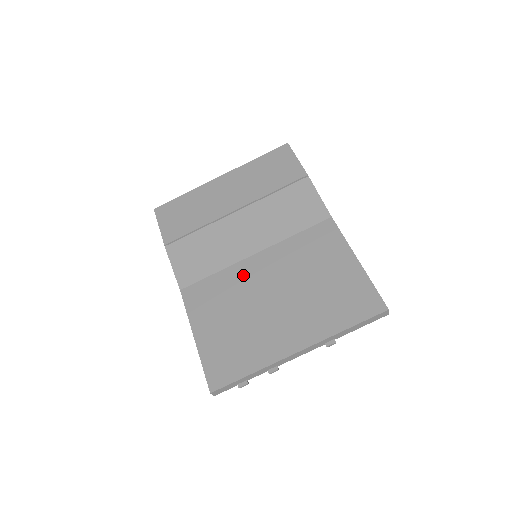
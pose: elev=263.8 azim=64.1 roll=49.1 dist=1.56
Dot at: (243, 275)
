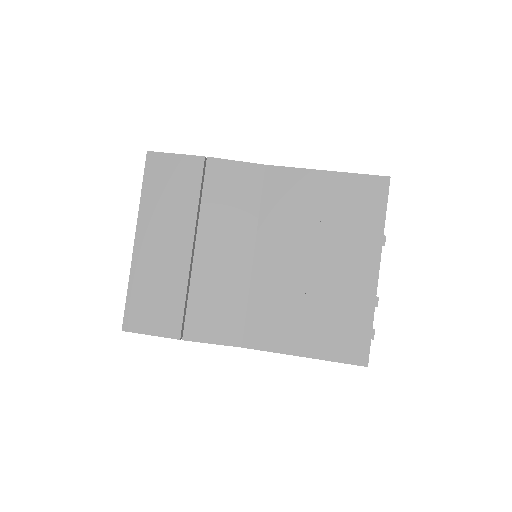
Dot at: (269, 279)
